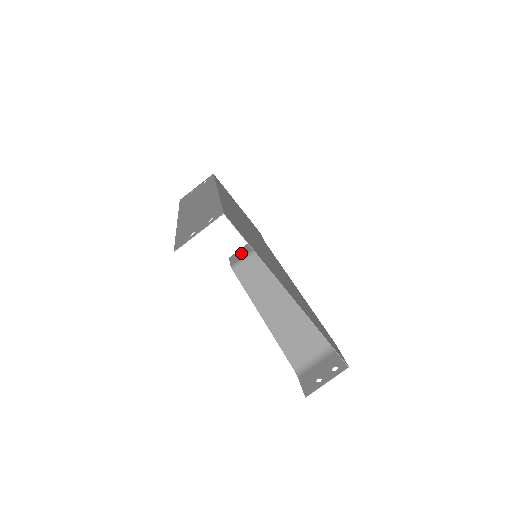
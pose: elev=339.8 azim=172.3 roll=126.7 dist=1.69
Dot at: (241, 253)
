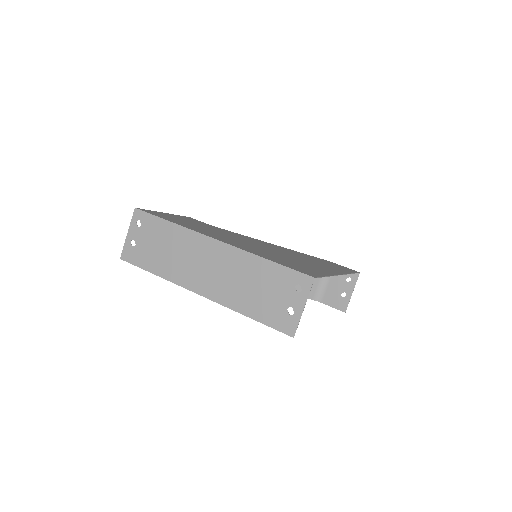
Dot at: occluded
